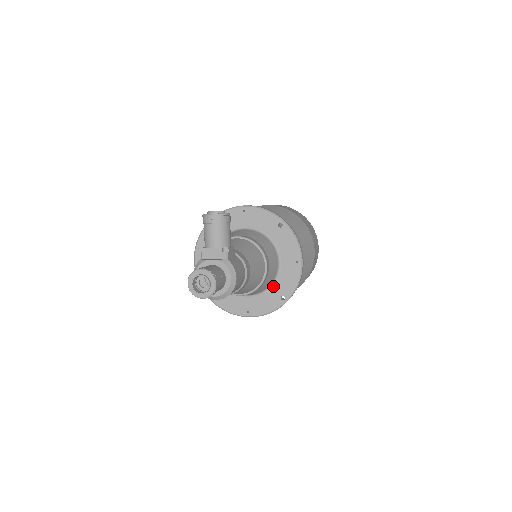
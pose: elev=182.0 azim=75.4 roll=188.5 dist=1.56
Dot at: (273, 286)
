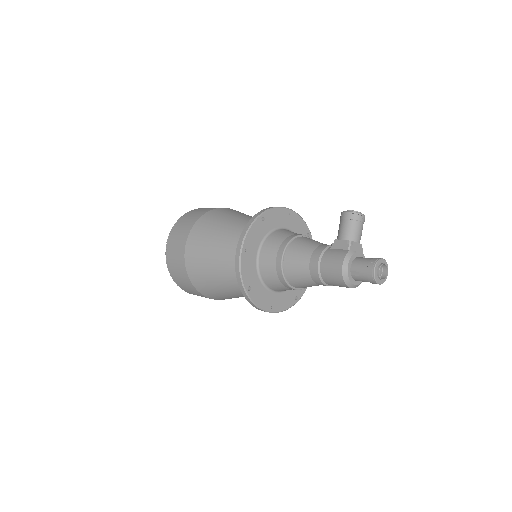
Dot at: occluded
